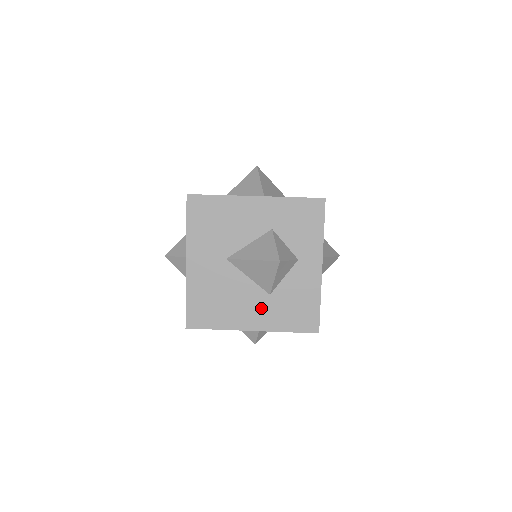
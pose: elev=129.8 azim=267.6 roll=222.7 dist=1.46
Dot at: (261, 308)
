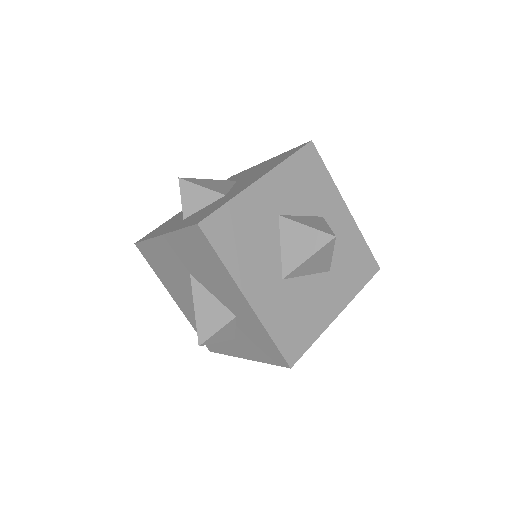
Dot at: (189, 307)
